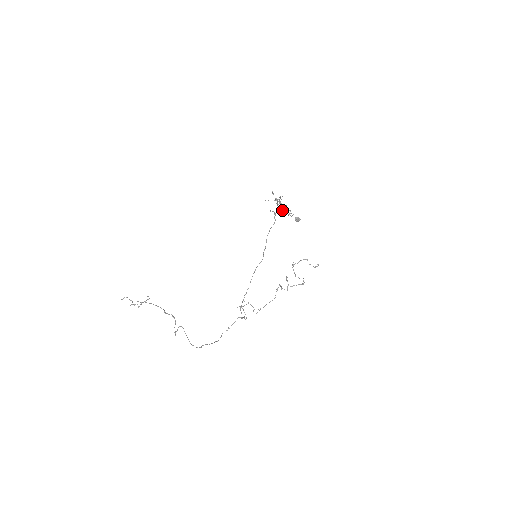
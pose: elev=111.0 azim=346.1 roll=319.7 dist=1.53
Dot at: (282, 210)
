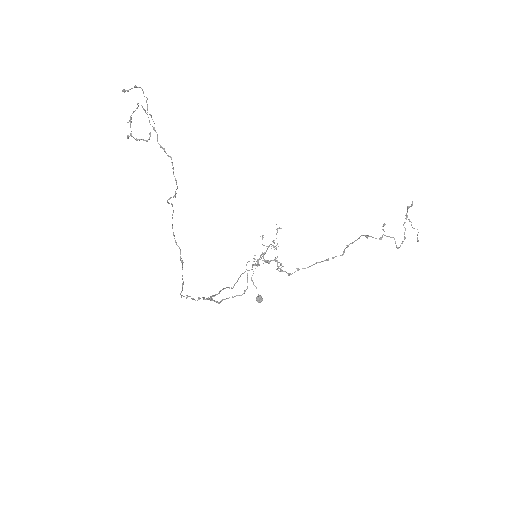
Dot at: occluded
